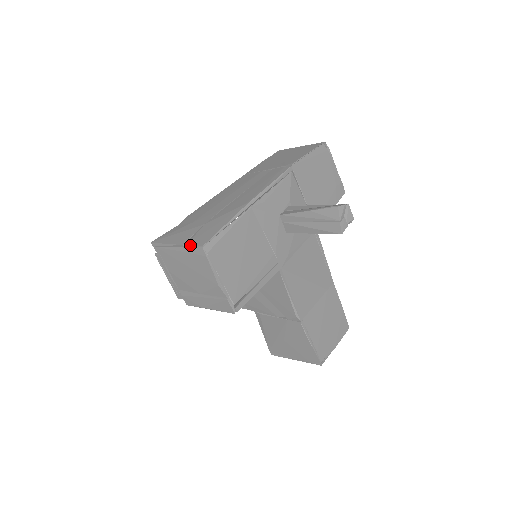
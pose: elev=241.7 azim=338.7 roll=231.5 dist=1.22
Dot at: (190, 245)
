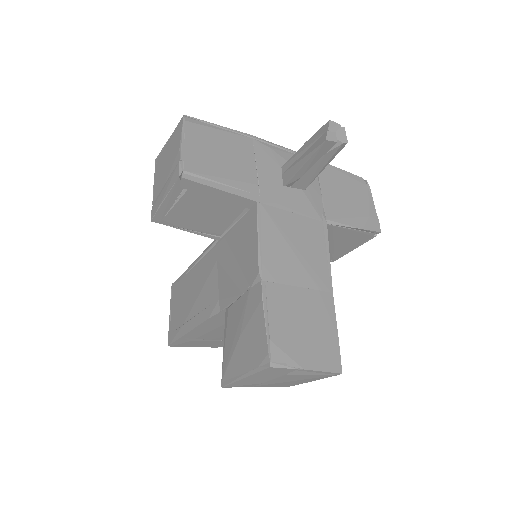
Dot at: (178, 126)
